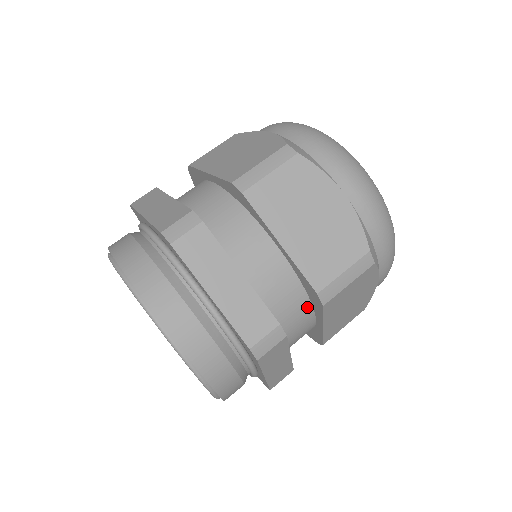
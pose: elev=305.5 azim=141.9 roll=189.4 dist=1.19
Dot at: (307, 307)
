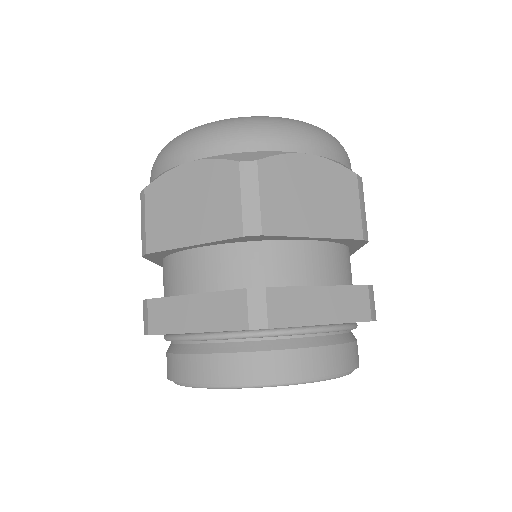
Dot at: (348, 252)
